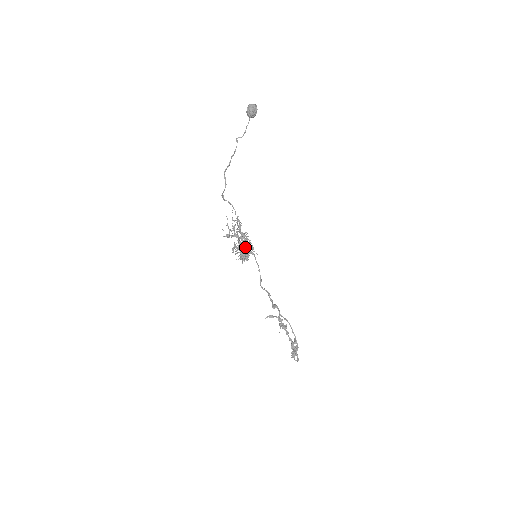
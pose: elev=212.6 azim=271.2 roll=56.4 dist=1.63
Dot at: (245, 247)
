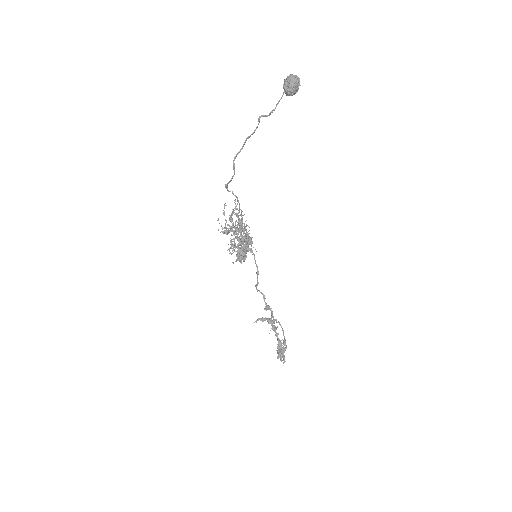
Dot at: (244, 244)
